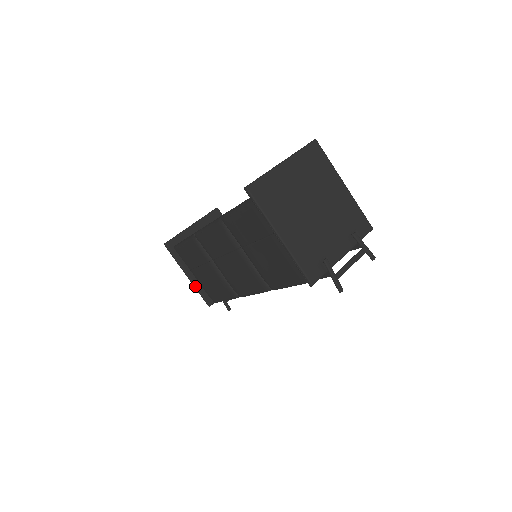
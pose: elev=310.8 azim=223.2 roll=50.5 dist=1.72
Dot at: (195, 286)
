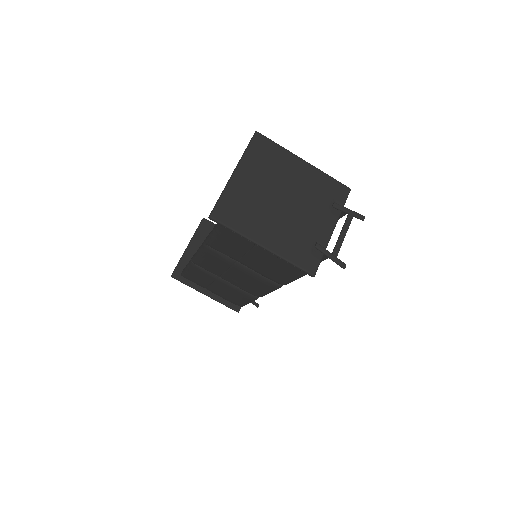
Dot at: (217, 300)
